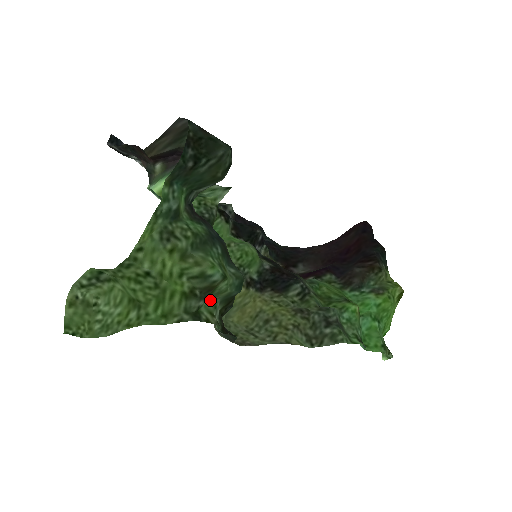
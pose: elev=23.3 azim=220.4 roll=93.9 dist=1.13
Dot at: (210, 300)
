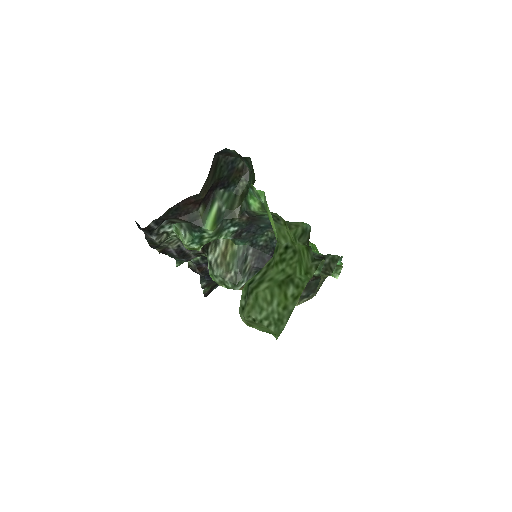
Dot at: occluded
